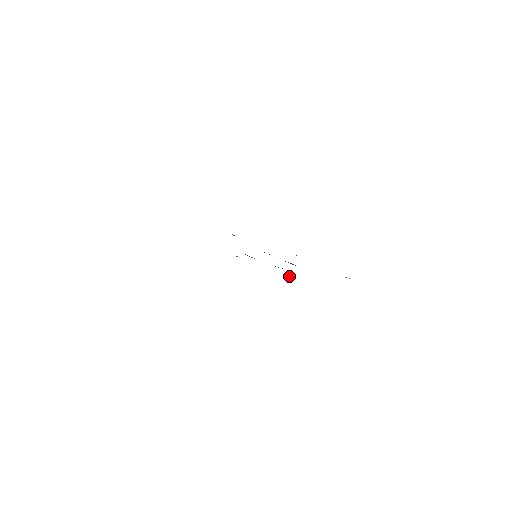
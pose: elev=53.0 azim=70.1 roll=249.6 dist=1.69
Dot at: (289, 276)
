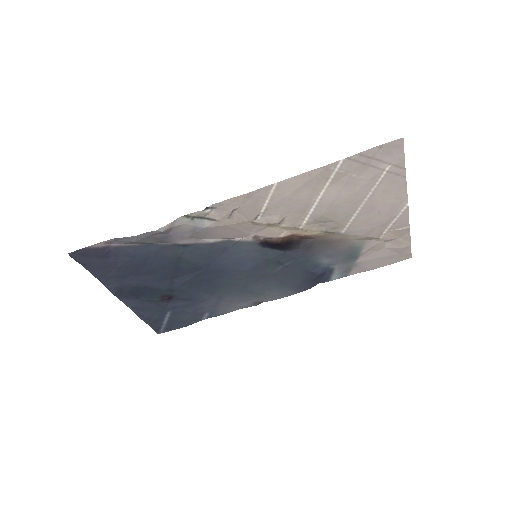
Dot at: (283, 218)
